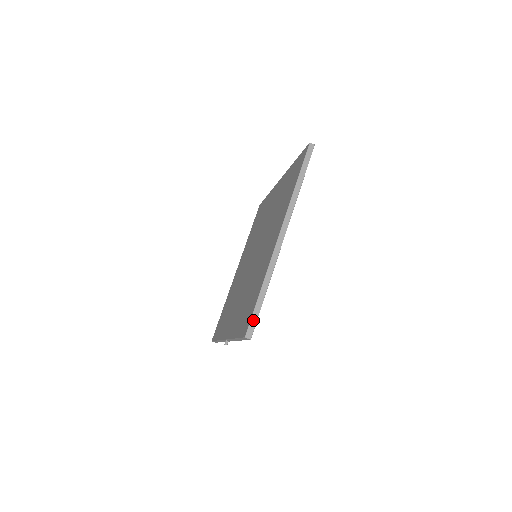
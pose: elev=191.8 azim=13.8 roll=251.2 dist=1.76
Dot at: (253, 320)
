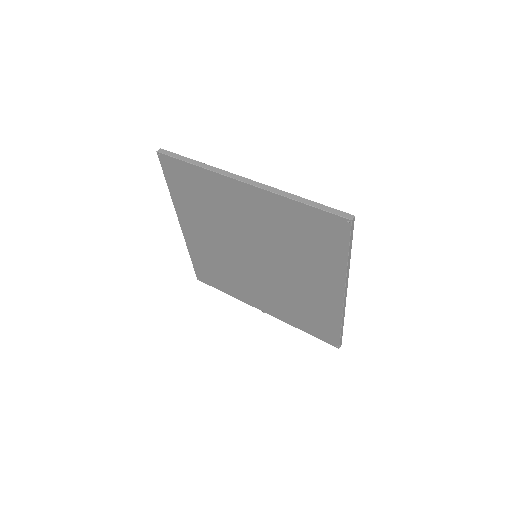
Dot at: (341, 340)
